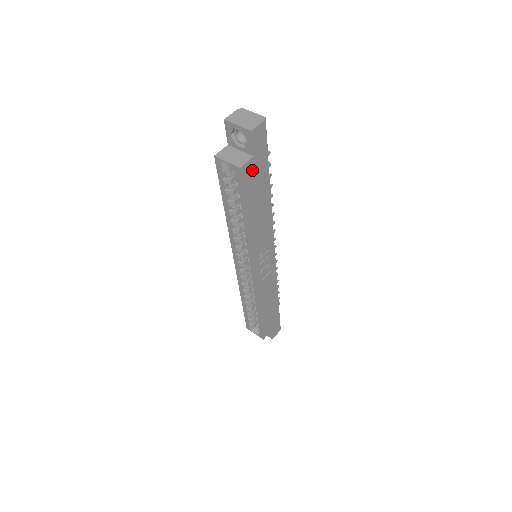
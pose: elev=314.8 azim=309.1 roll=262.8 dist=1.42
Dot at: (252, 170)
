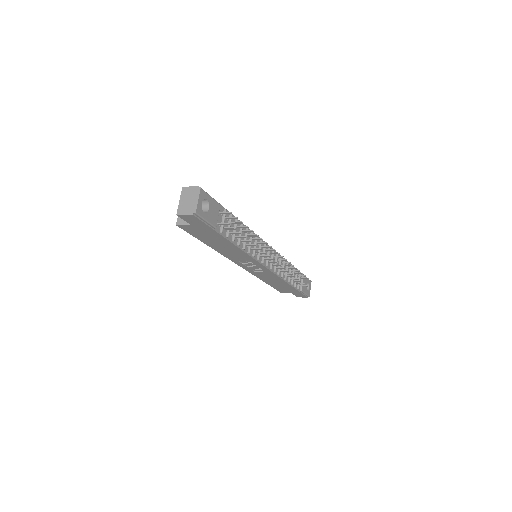
Dot at: (195, 229)
